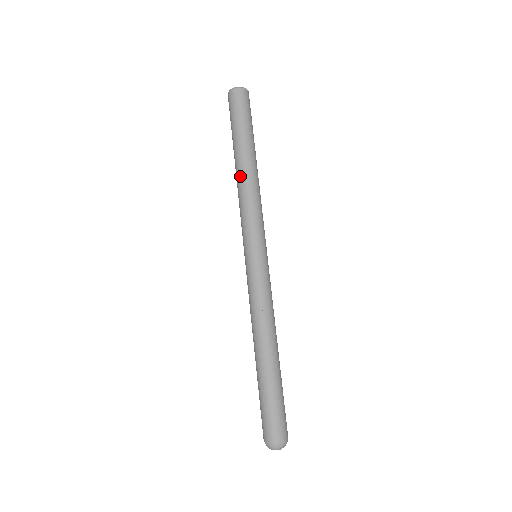
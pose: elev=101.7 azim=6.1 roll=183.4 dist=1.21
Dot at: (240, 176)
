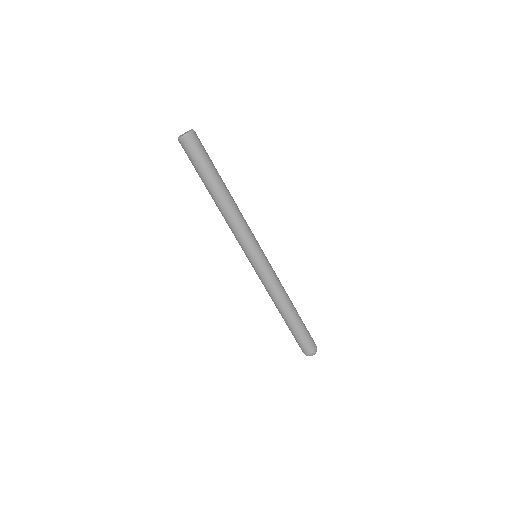
Dot at: (221, 209)
